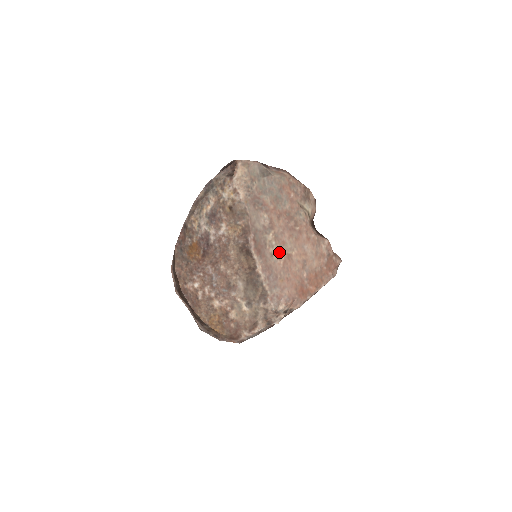
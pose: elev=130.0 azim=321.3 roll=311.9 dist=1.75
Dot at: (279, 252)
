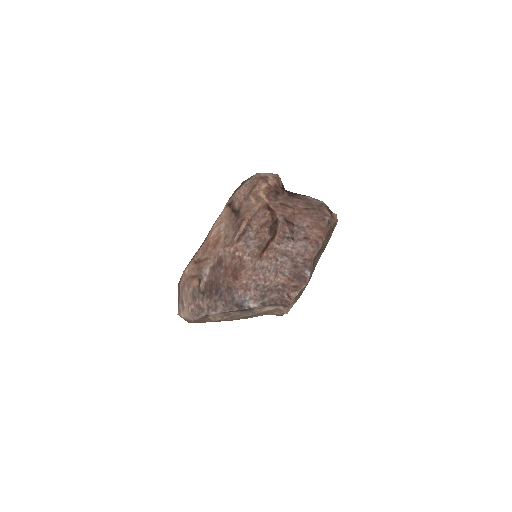
Dot at: occluded
